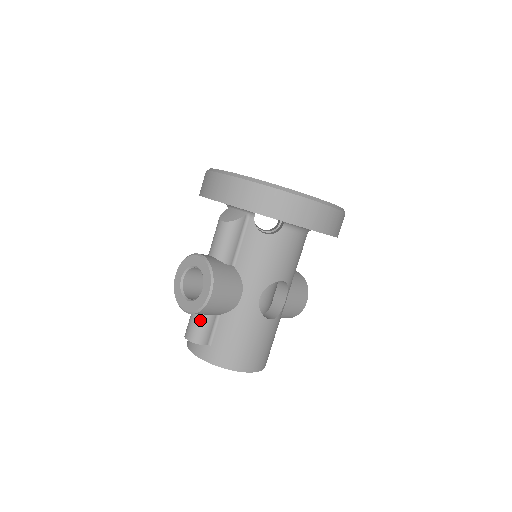
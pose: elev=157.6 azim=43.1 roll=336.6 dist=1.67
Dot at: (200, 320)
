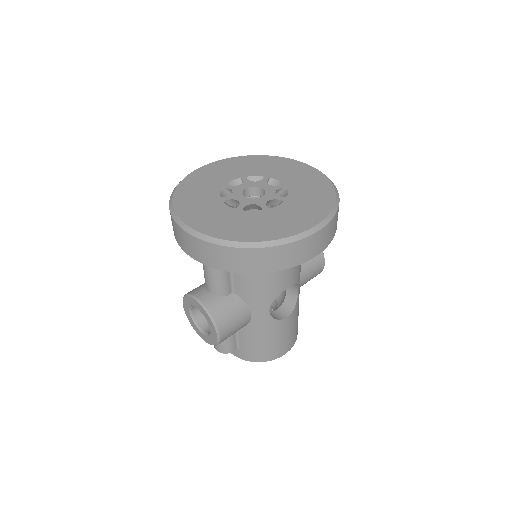
Dot at: occluded
